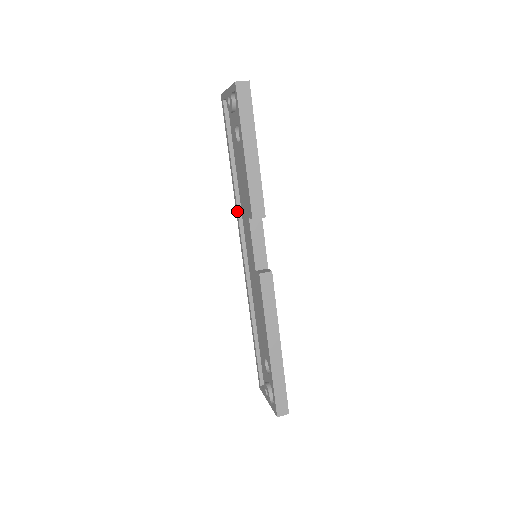
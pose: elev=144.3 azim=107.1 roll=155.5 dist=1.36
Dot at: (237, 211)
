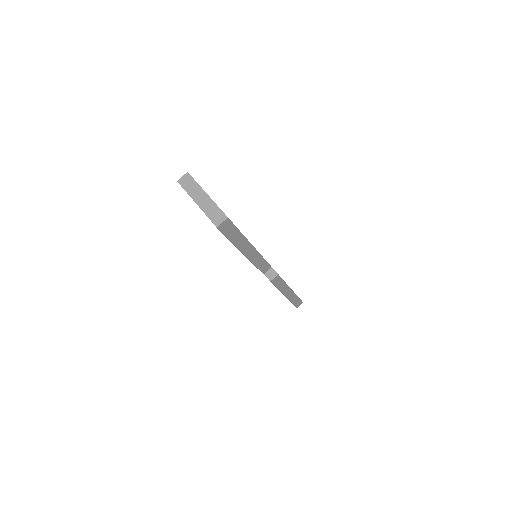
Dot at: occluded
